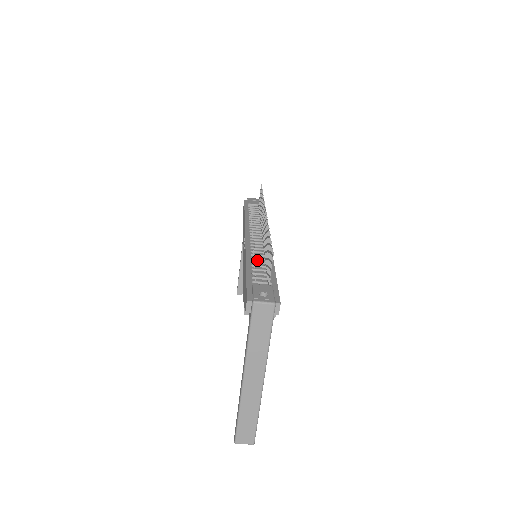
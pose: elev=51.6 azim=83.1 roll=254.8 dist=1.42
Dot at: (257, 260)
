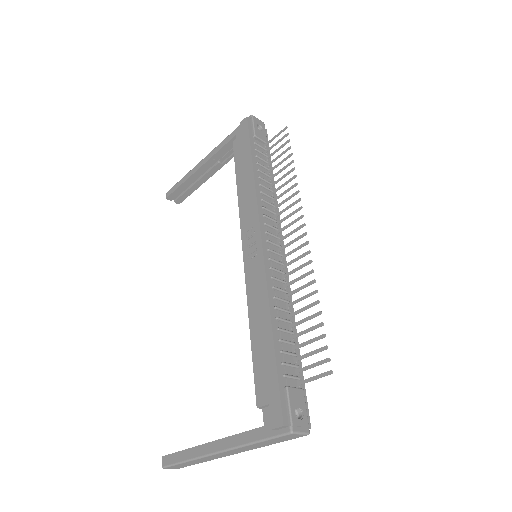
Dot at: (280, 312)
